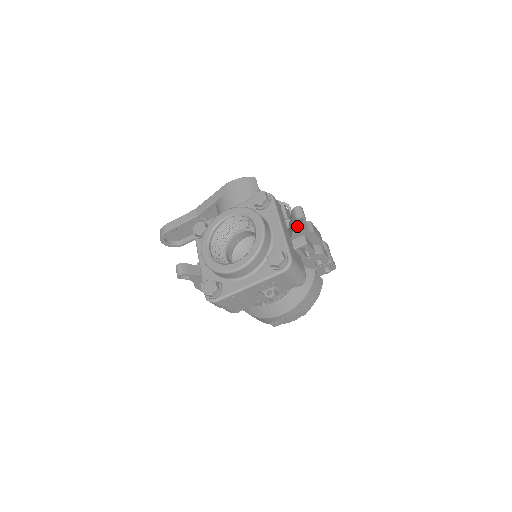
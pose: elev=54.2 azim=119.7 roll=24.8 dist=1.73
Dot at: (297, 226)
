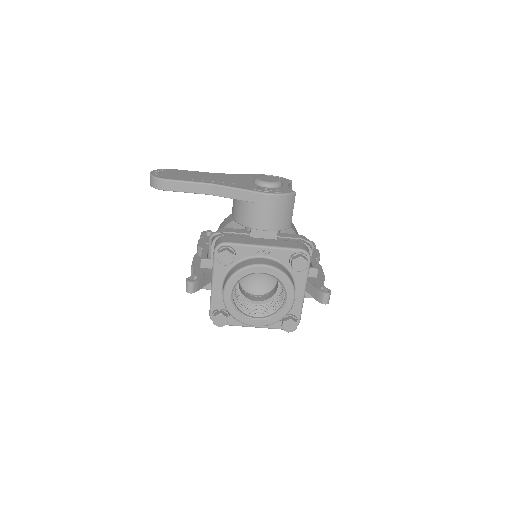
Dot at: occluded
